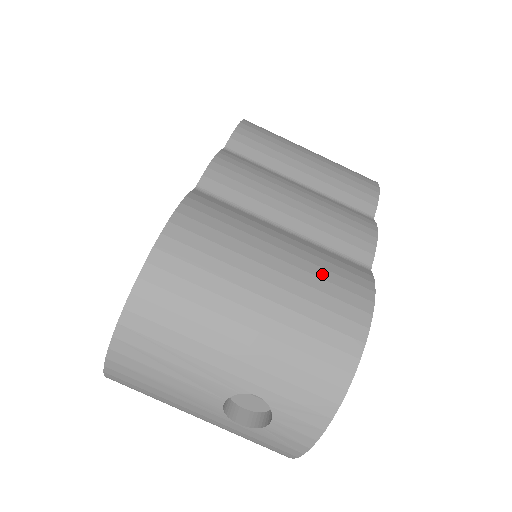
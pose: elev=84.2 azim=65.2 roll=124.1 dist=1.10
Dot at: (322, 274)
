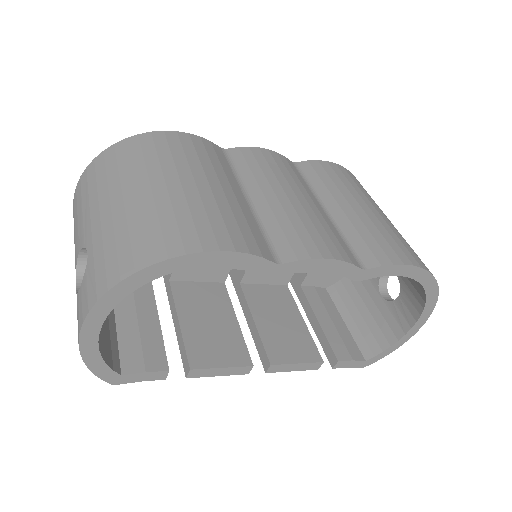
Dot at: (211, 211)
